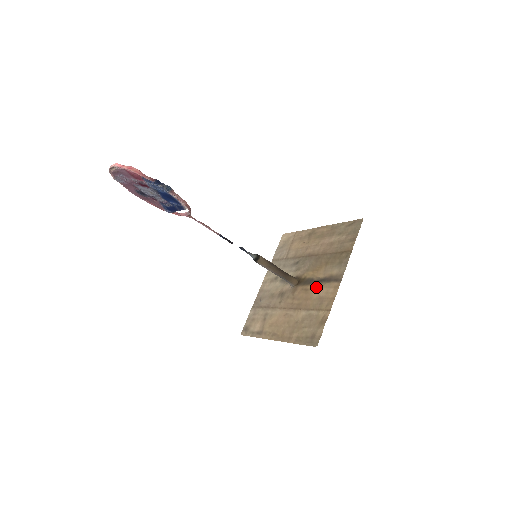
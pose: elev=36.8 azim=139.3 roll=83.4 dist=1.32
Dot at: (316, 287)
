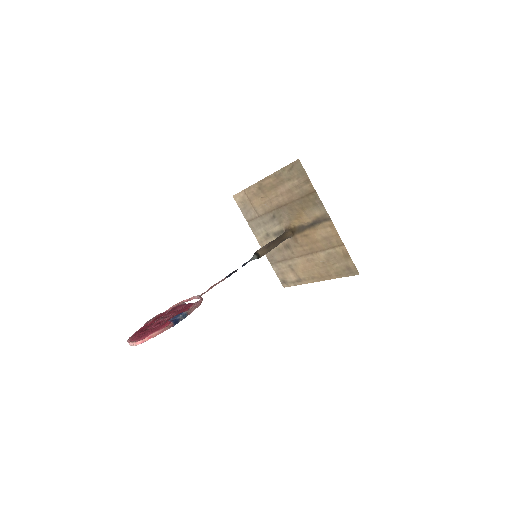
Dot at: (313, 231)
